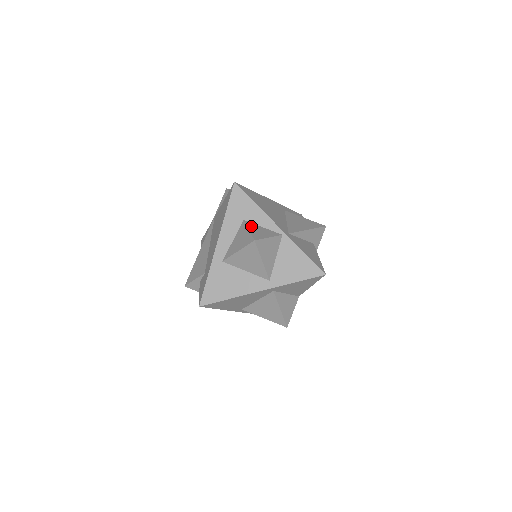
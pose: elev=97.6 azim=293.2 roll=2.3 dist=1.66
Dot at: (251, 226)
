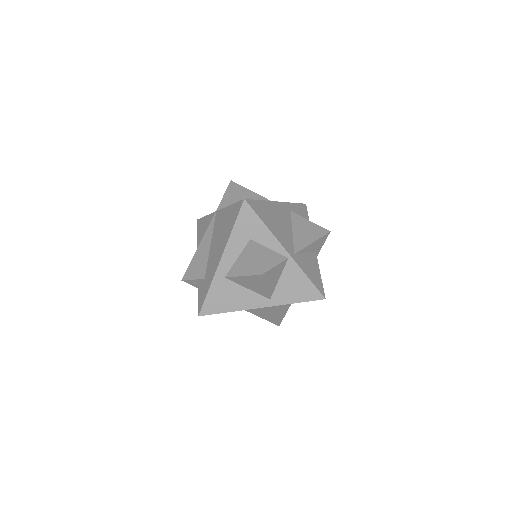
Dot at: (258, 249)
